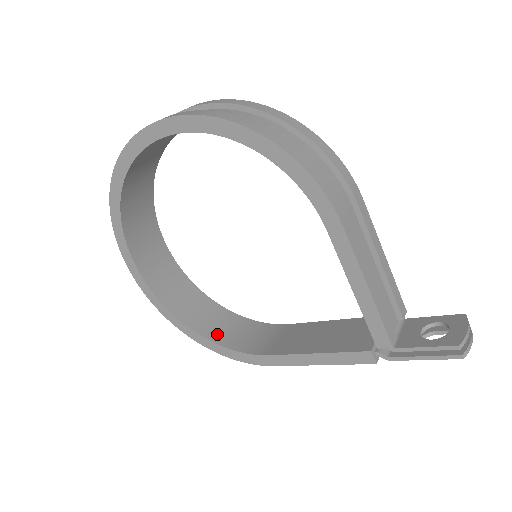
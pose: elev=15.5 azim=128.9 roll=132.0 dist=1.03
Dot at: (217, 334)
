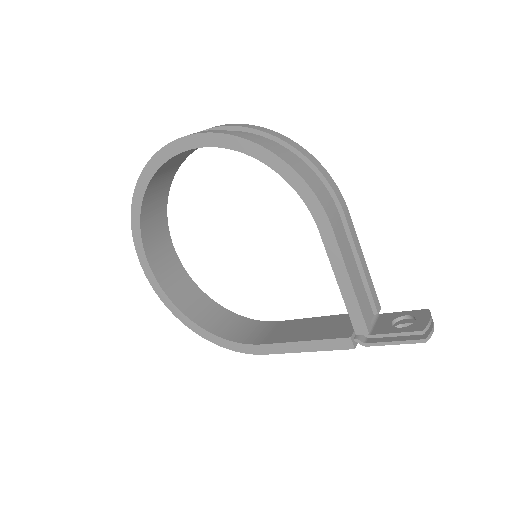
Dot at: (215, 327)
